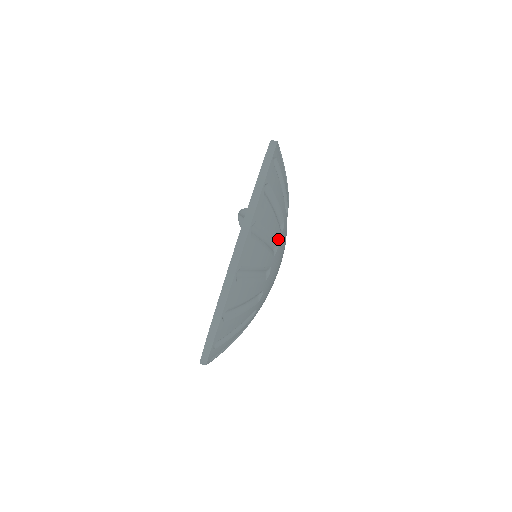
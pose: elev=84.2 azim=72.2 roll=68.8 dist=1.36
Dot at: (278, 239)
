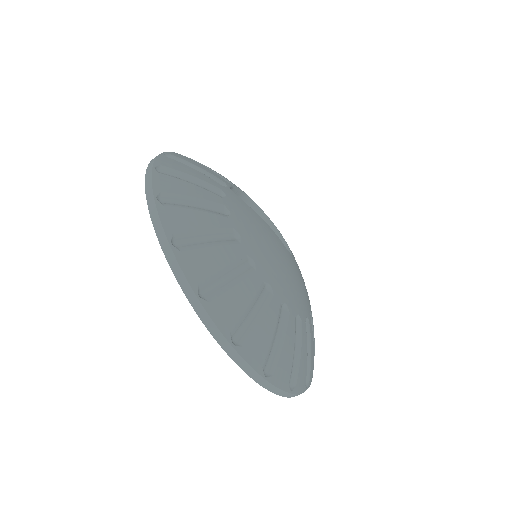
Dot at: (221, 203)
